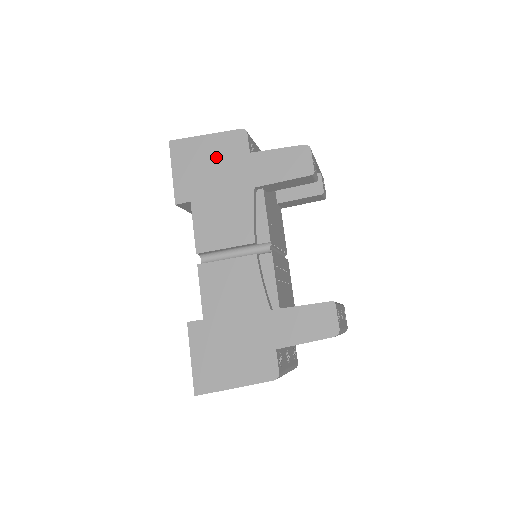
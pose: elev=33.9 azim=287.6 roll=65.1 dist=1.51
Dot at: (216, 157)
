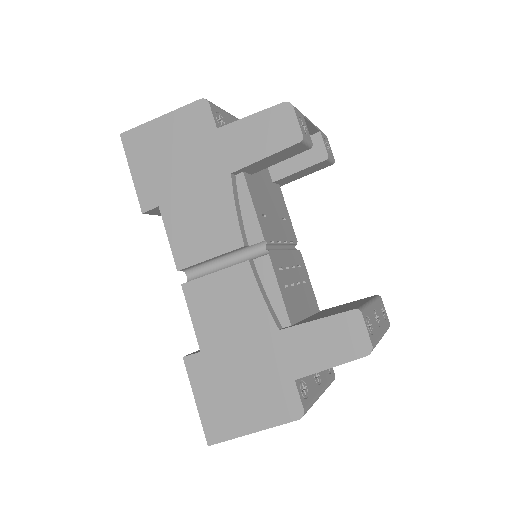
Dot at: (177, 143)
